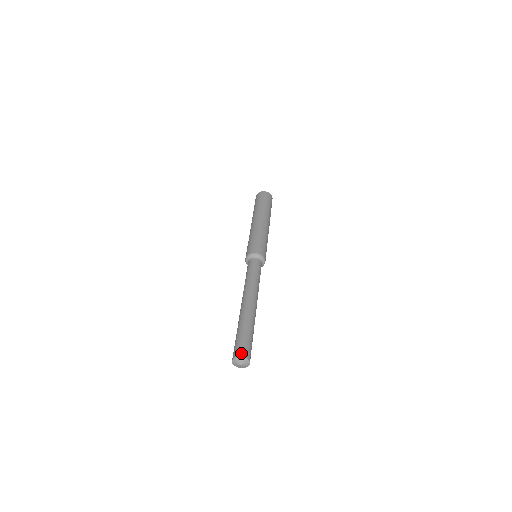
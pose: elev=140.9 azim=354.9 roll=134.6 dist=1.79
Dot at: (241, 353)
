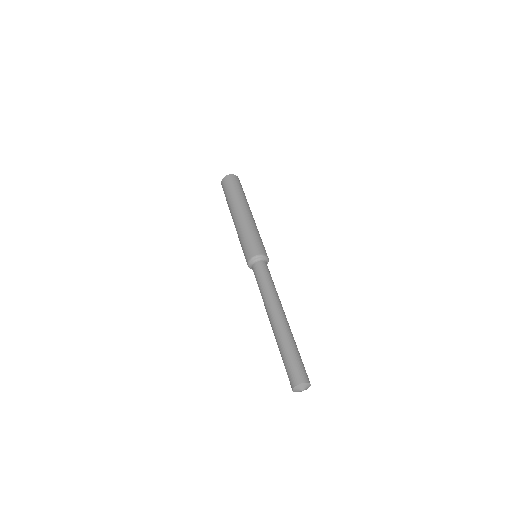
Dot at: (301, 379)
